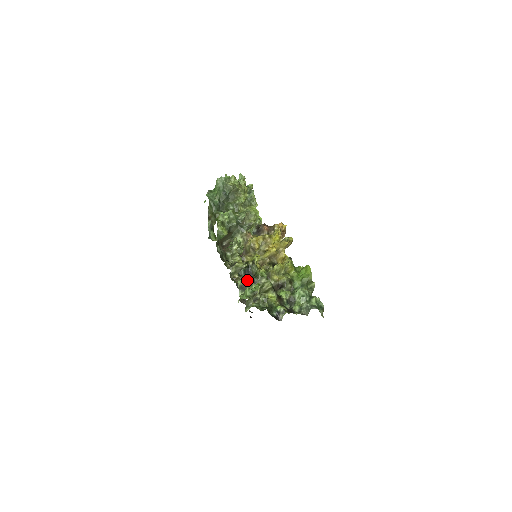
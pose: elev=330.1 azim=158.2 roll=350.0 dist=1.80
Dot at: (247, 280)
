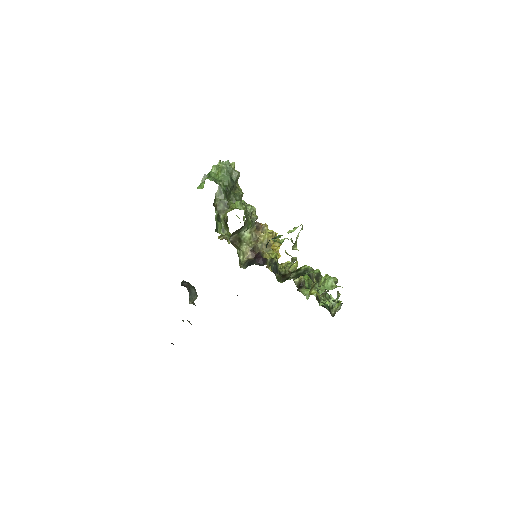
Dot at: (317, 271)
